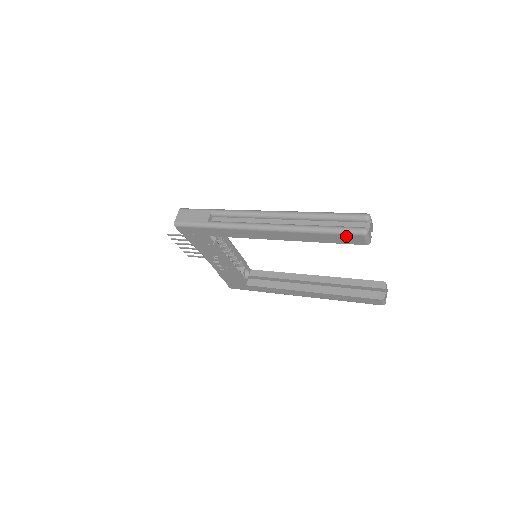
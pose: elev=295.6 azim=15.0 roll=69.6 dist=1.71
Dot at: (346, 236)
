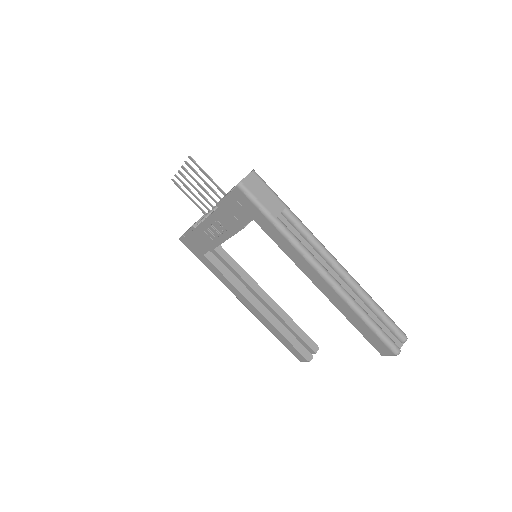
Dot at: (381, 342)
